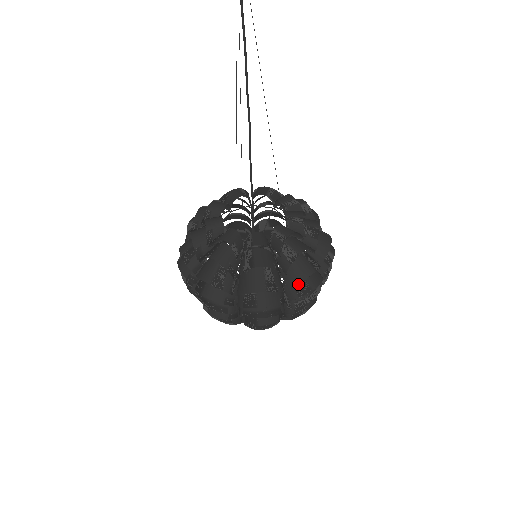
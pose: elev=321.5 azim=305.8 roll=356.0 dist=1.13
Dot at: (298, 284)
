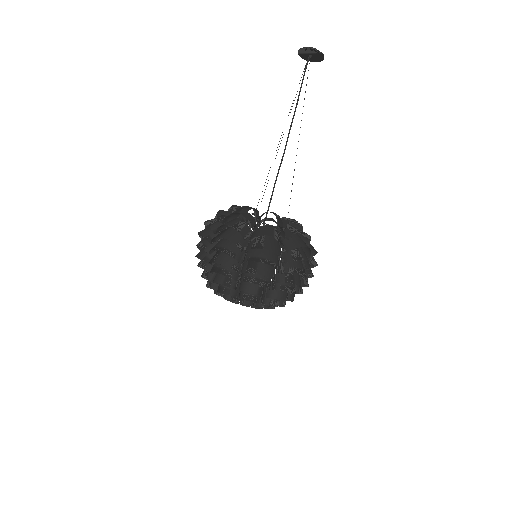
Dot at: (294, 252)
